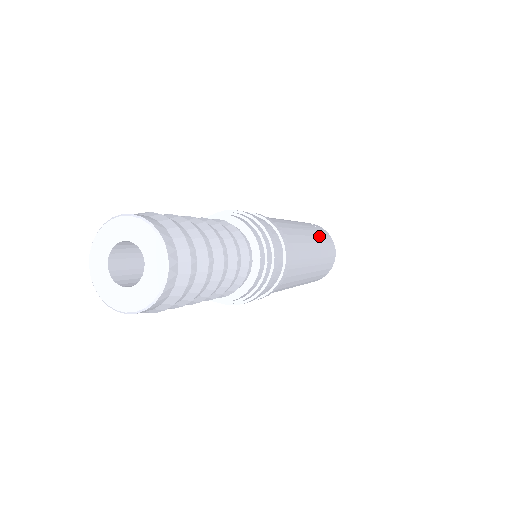
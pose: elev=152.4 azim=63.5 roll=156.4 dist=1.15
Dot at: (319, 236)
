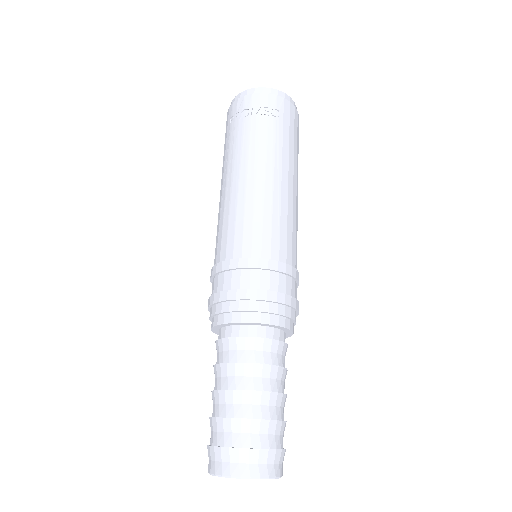
Dot at: (289, 146)
